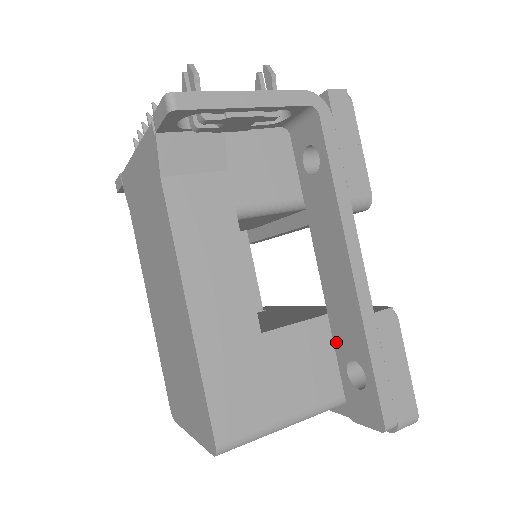
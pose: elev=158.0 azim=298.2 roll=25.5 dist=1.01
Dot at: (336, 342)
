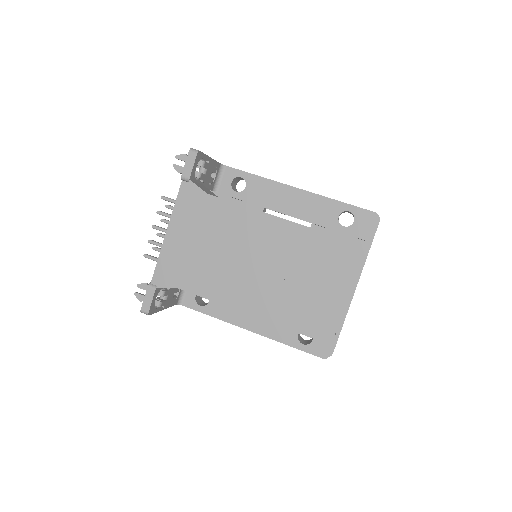
Dot at: (326, 225)
